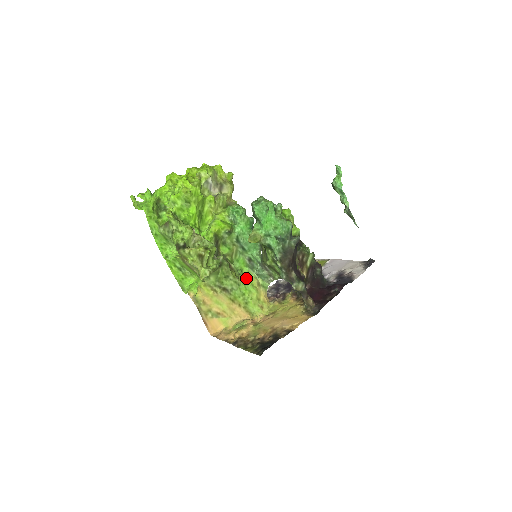
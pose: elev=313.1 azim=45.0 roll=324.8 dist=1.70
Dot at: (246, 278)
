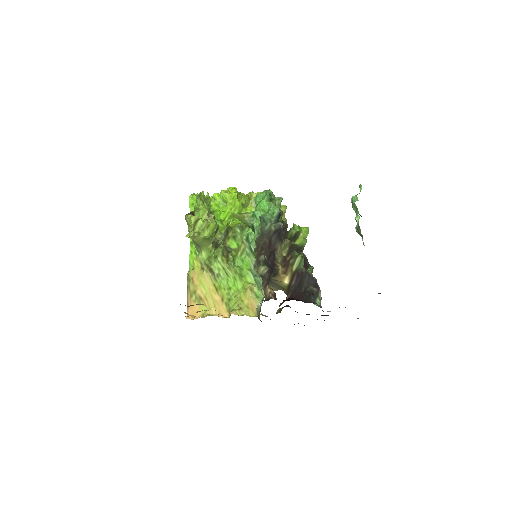
Dot at: (241, 277)
